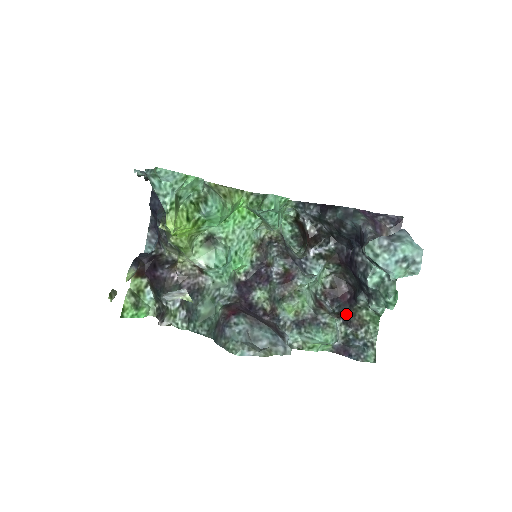
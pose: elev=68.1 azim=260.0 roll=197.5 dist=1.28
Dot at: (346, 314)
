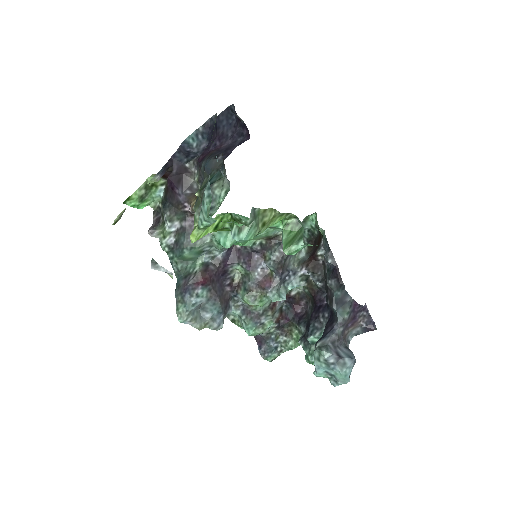
Dot at: (285, 321)
